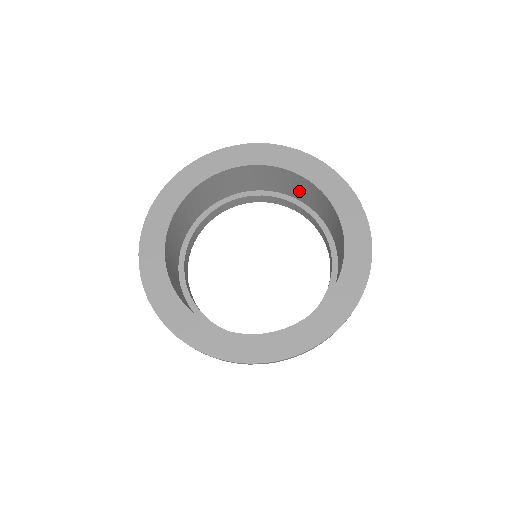
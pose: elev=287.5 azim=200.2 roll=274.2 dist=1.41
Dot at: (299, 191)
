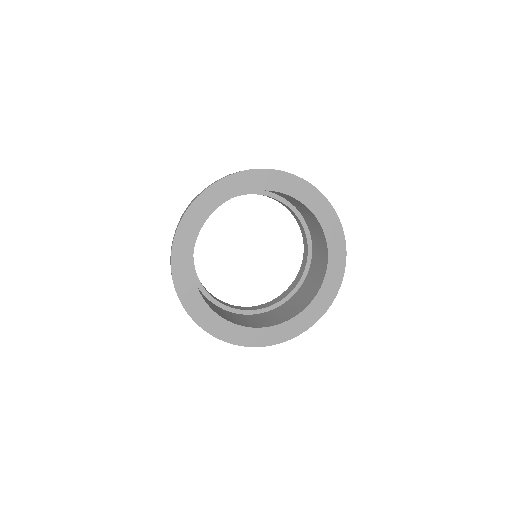
Dot at: occluded
